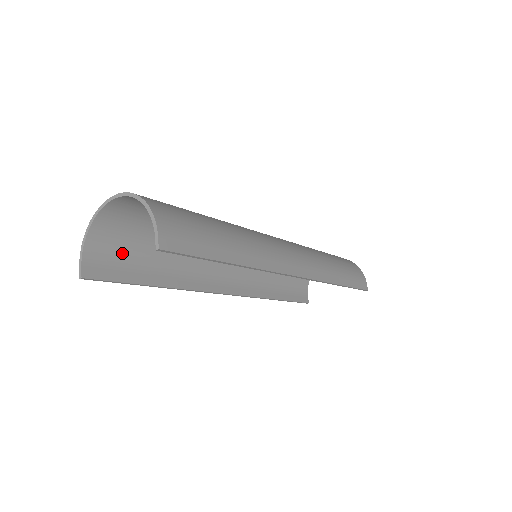
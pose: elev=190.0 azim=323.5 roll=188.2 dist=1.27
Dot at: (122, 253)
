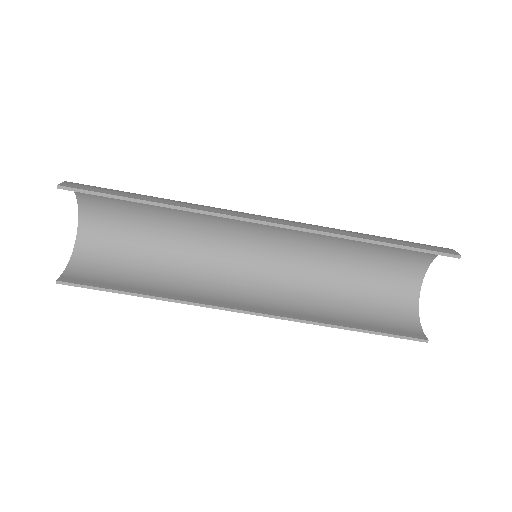
Dot at: (105, 273)
